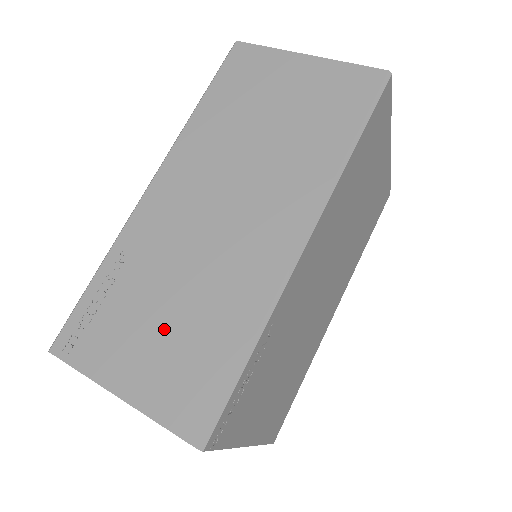
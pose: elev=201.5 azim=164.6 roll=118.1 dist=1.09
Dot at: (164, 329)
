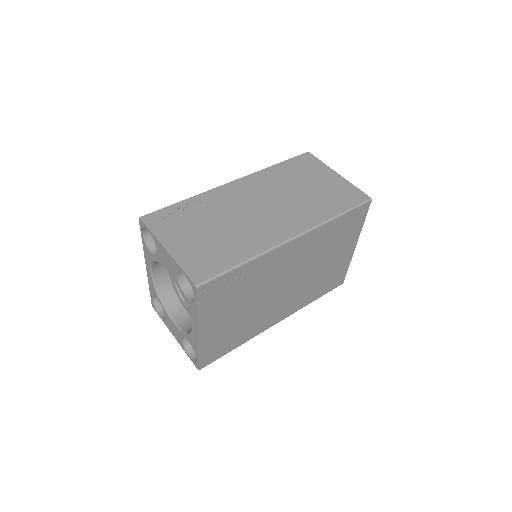
Dot at: (206, 236)
